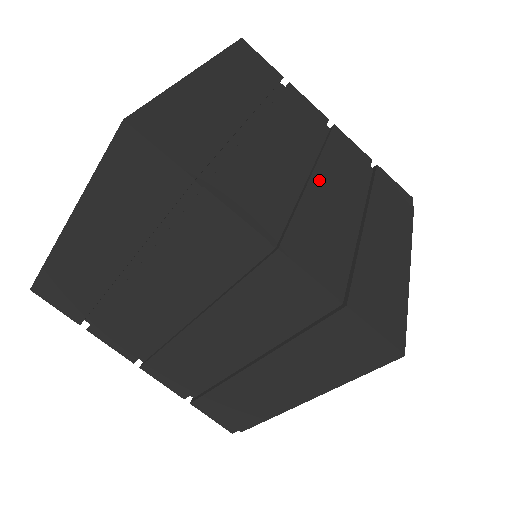
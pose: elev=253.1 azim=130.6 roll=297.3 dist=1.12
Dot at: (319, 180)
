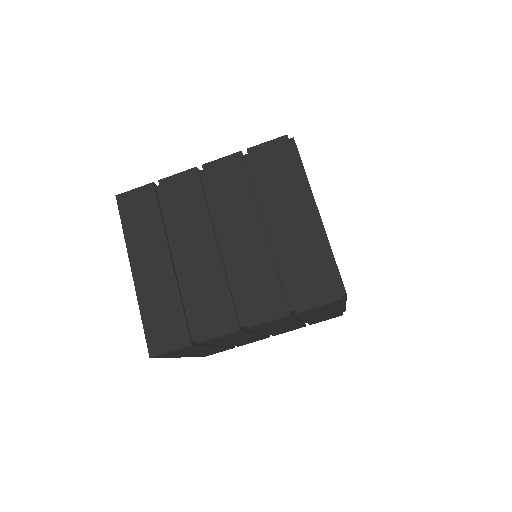
Dot at: (229, 242)
